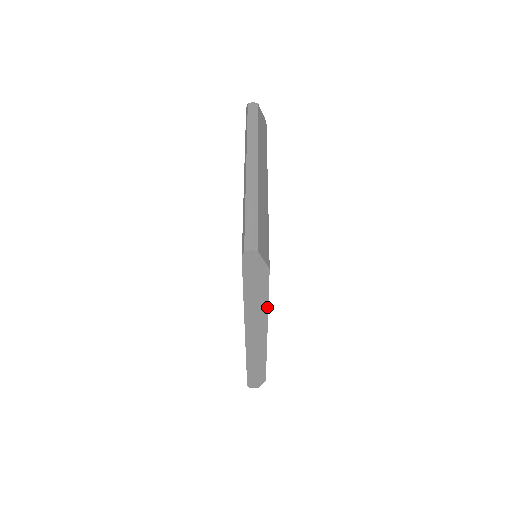
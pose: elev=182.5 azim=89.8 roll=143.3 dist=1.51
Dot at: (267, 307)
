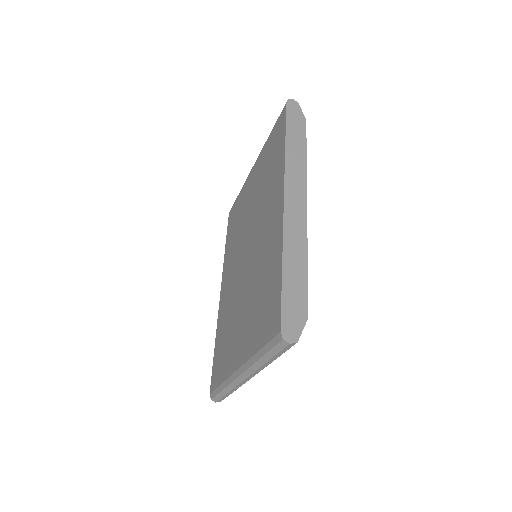
Dot at: (305, 161)
